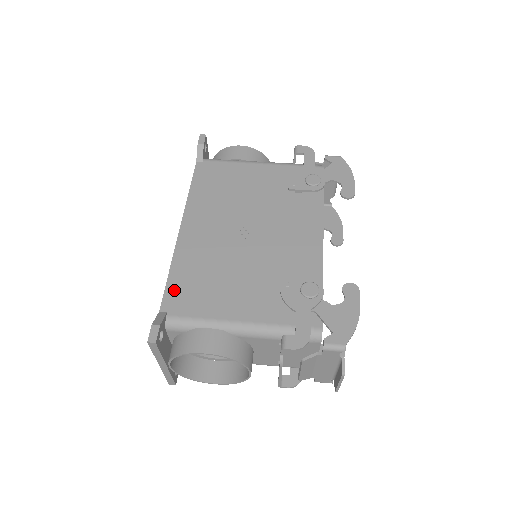
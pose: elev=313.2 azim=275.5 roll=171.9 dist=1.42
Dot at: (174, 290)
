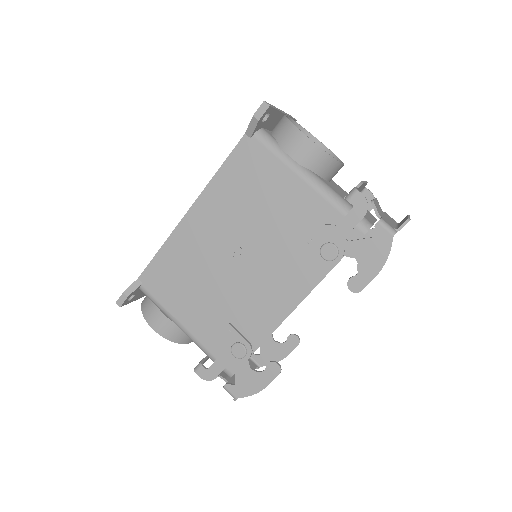
Dot at: (155, 268)
